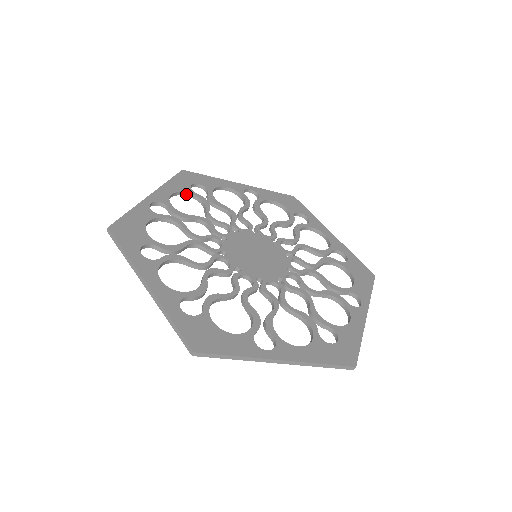
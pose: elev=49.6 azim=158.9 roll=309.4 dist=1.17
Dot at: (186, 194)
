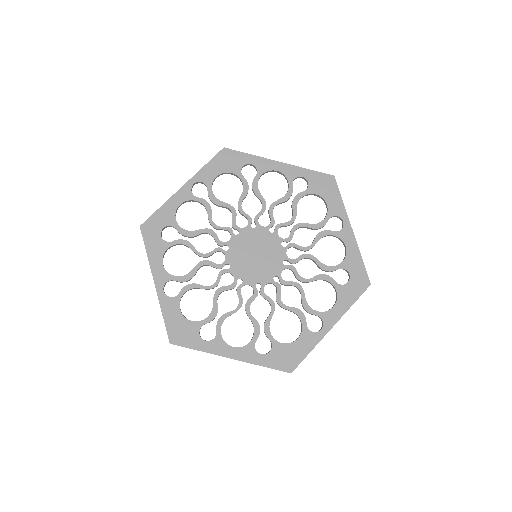
Dot at: (167, 249)
